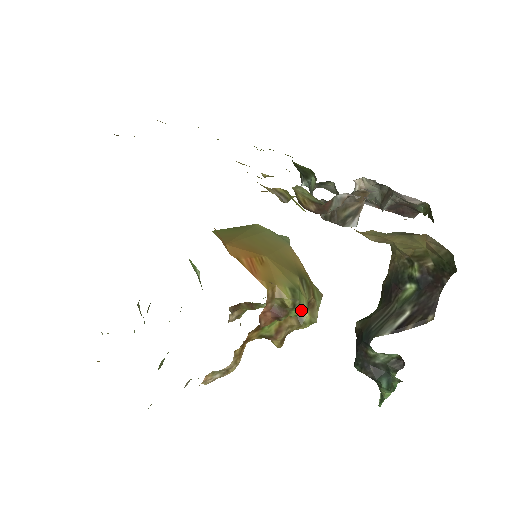
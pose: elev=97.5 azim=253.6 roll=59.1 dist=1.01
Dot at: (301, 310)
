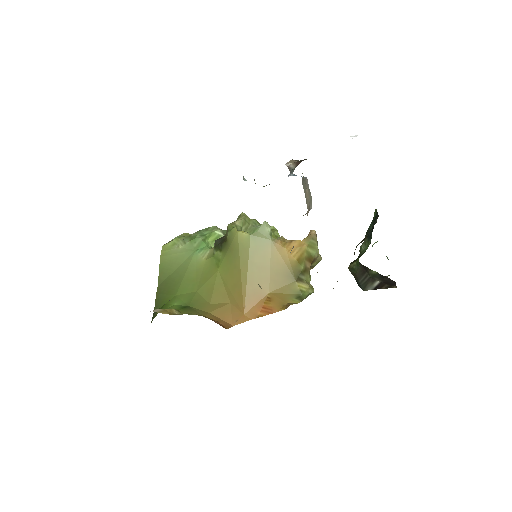
Dot at: (310, 294)
